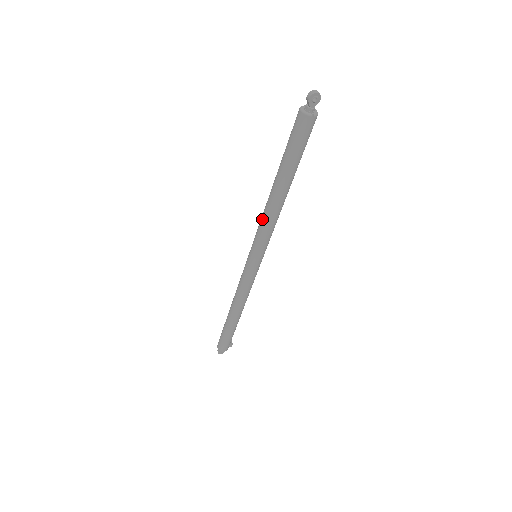
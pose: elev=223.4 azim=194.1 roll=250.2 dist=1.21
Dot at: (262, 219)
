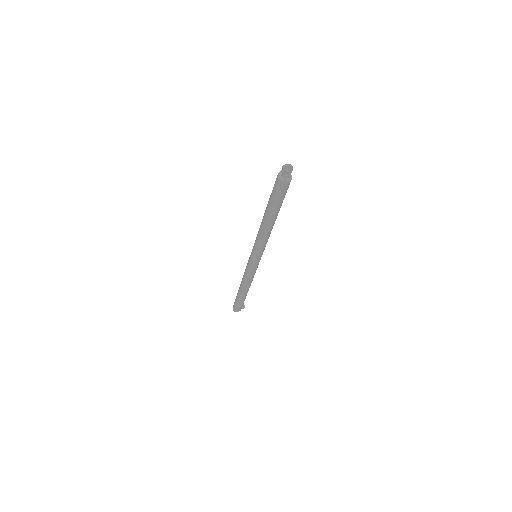
Dot at: (257, 234)
